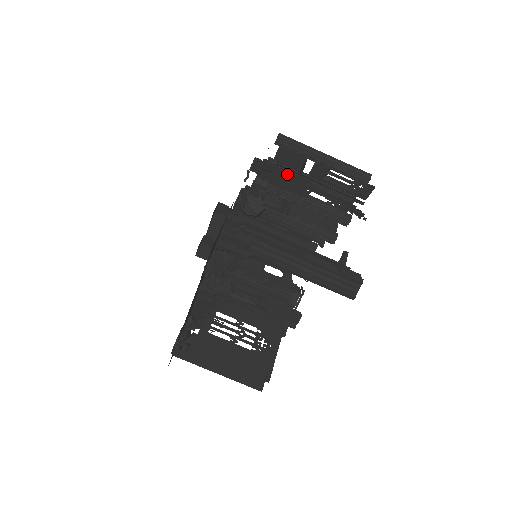
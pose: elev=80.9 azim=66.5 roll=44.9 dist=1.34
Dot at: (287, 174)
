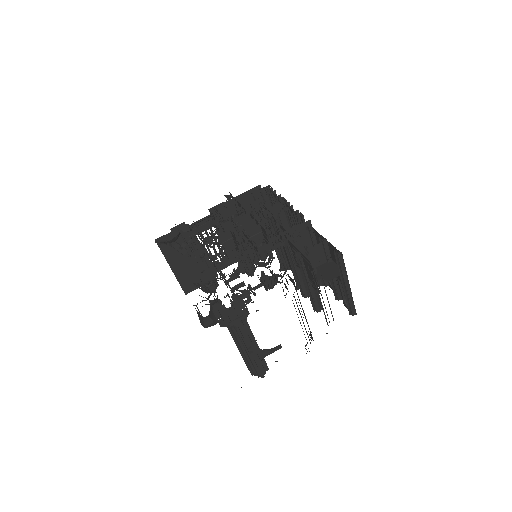
Dot at: (314, 275)
